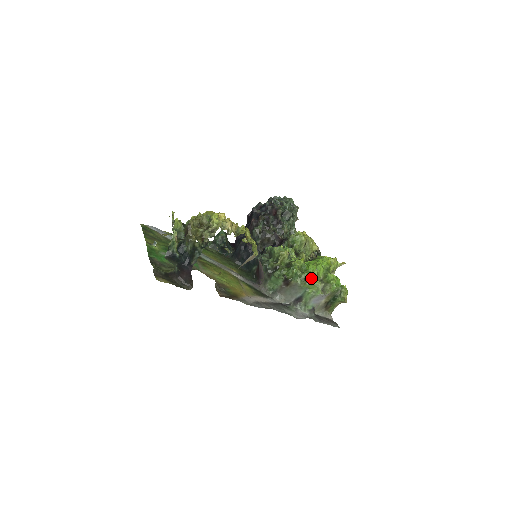
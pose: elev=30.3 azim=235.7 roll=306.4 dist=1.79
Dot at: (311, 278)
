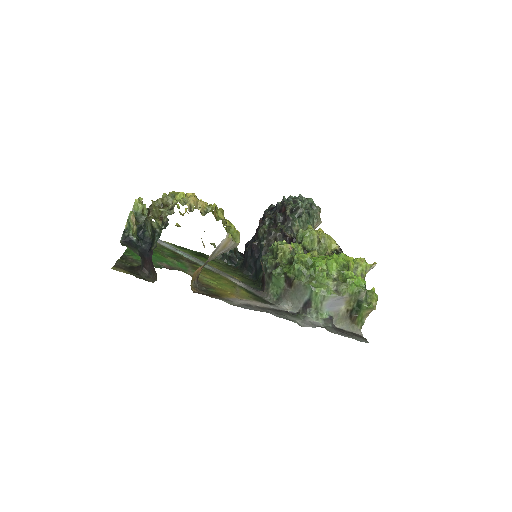
Dot at: (319, 275)
